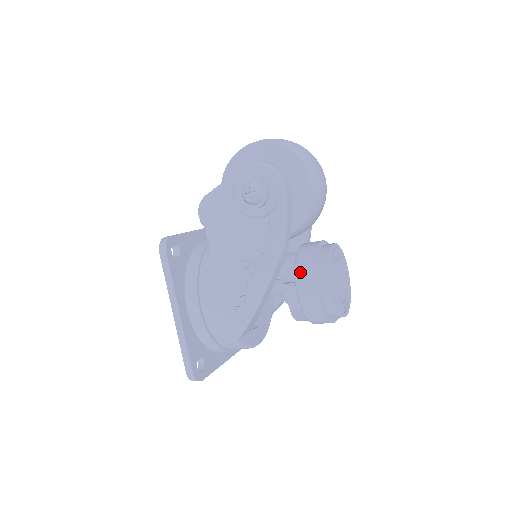
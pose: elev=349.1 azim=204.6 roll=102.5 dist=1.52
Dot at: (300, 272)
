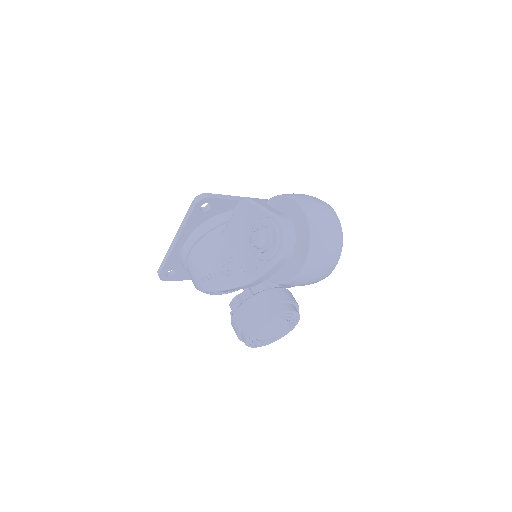
Dot at: (246, 305)
